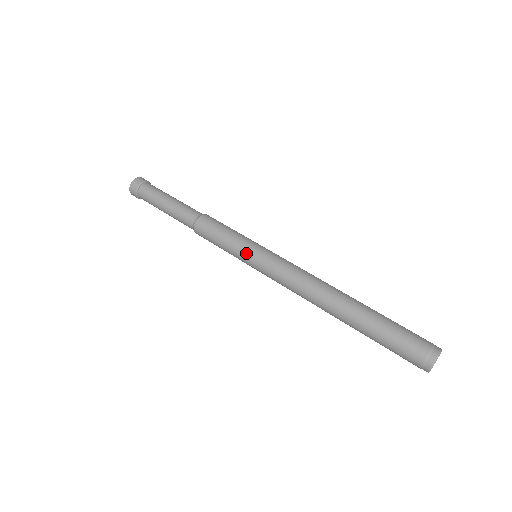
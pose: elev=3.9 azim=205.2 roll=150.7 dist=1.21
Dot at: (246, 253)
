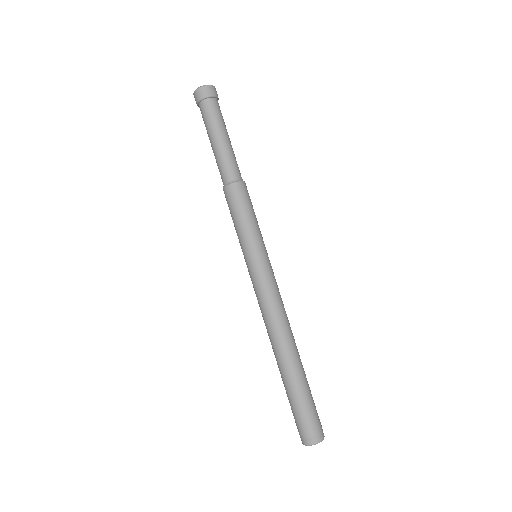
Dot at: (243, 254)
